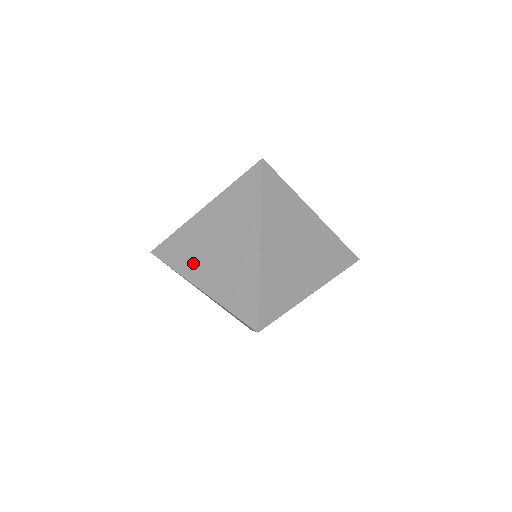
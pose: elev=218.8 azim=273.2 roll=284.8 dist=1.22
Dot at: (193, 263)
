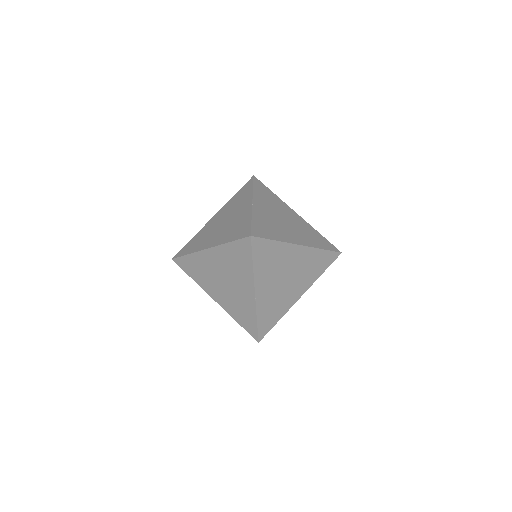
Dot at: (204, 241)
